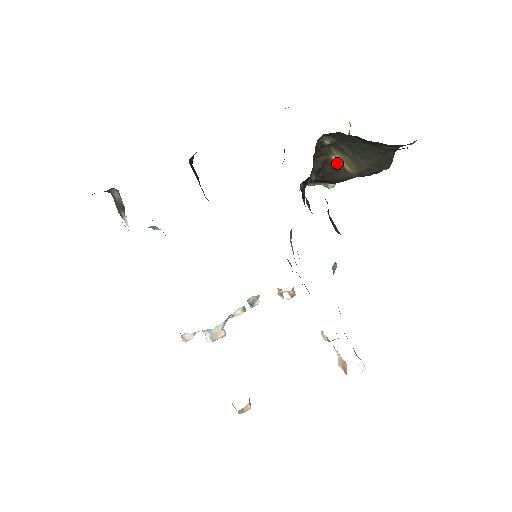
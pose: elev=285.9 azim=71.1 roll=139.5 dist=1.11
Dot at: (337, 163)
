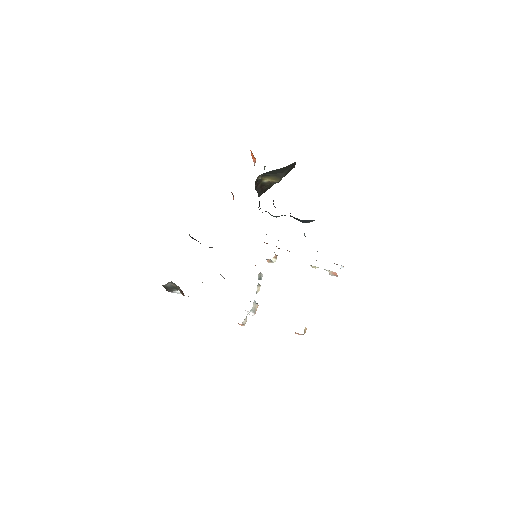
Dot at: (267, 182)
